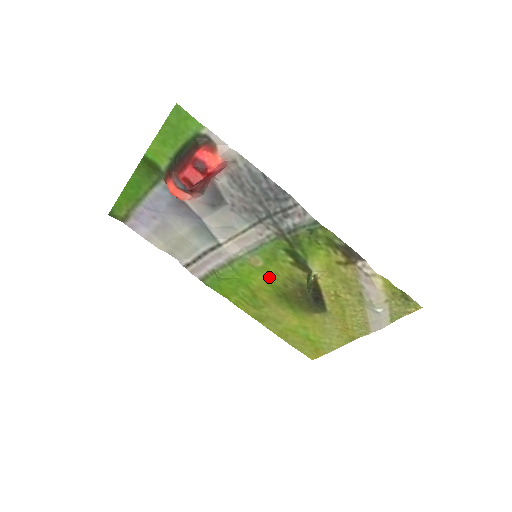
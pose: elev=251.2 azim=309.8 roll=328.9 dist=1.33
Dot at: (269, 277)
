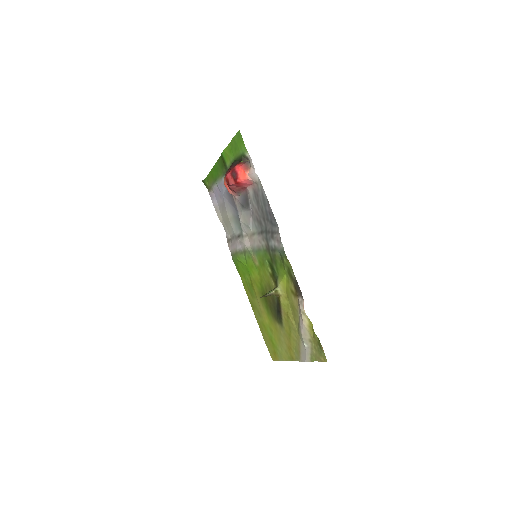
Dot at: (260, 276)
